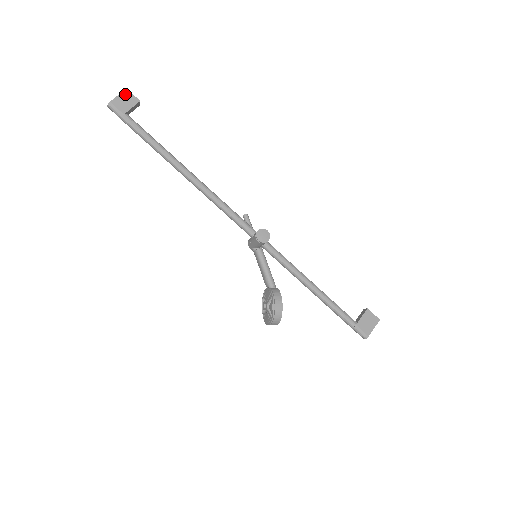
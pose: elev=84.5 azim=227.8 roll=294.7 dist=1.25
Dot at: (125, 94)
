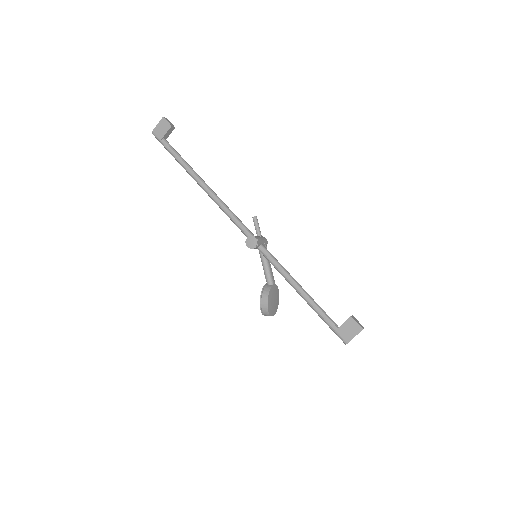
Dot at: (162, 122)
